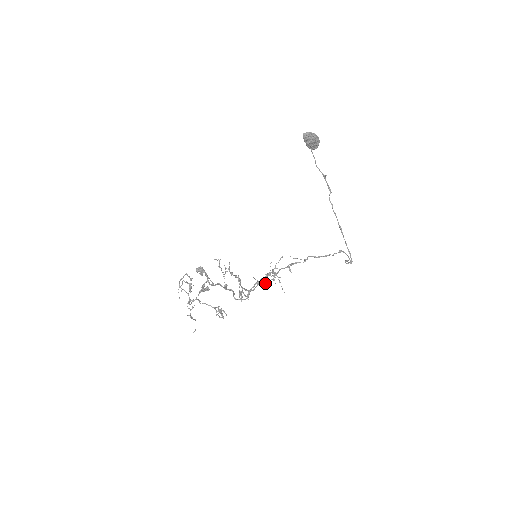
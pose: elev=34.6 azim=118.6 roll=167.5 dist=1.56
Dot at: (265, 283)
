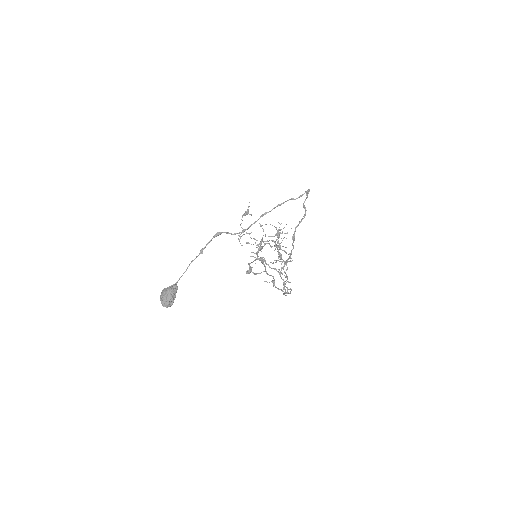
Dot at: occluded
